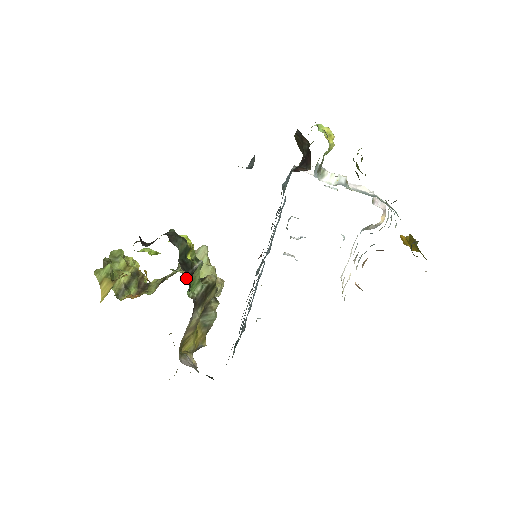
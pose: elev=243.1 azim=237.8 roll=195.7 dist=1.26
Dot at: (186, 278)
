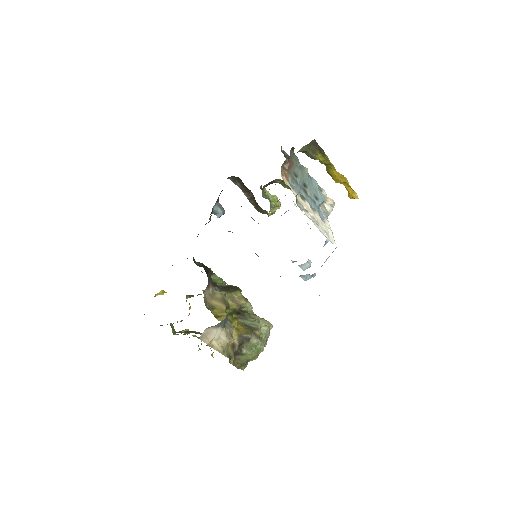
Dot at: occluded
